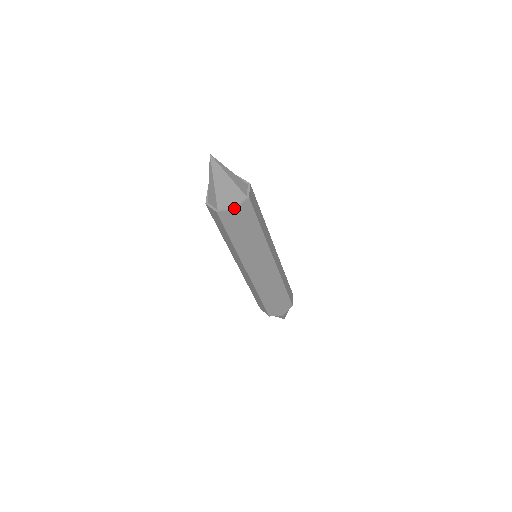
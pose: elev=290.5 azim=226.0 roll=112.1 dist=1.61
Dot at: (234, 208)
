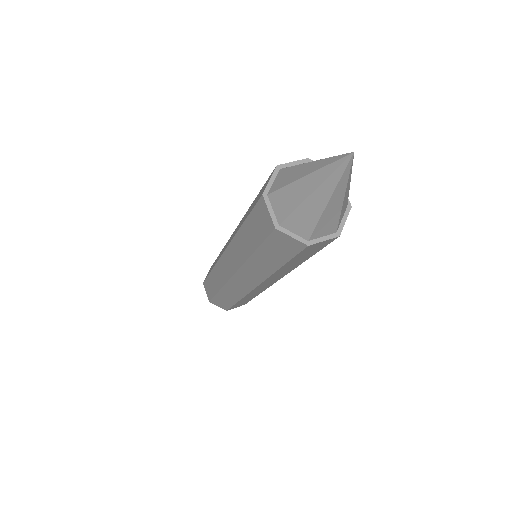
Dot at: (308, 242)
